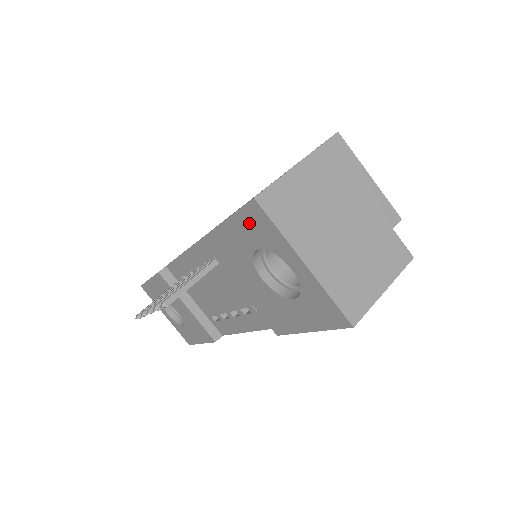
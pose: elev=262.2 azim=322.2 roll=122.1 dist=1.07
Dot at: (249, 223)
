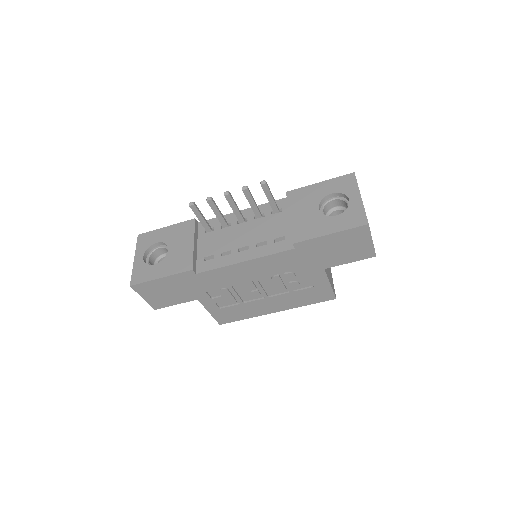
Dot at: (340, 182)
